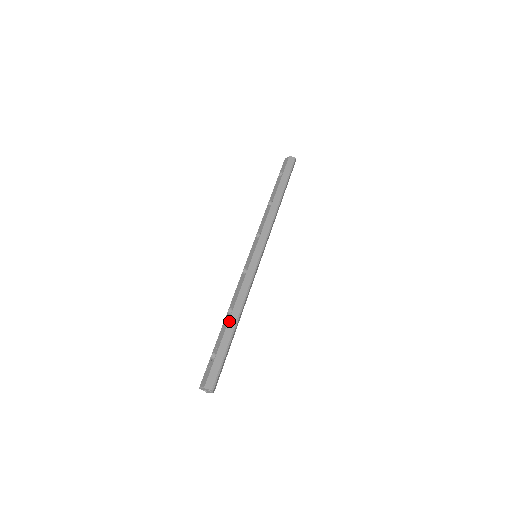
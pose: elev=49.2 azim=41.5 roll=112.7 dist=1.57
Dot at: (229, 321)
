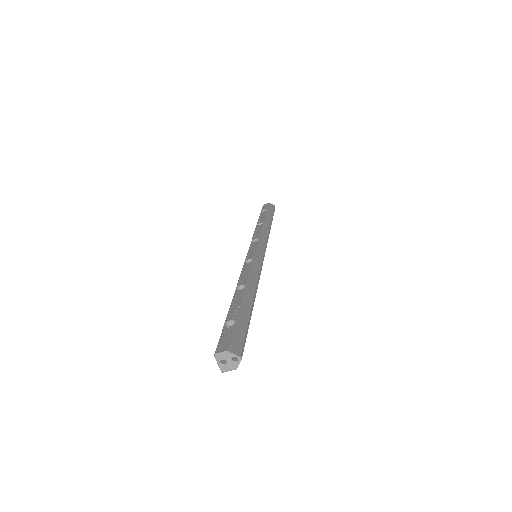
Dot at: (245, 293)
